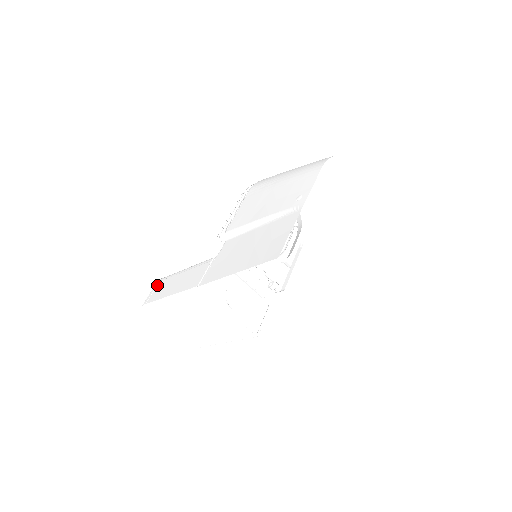
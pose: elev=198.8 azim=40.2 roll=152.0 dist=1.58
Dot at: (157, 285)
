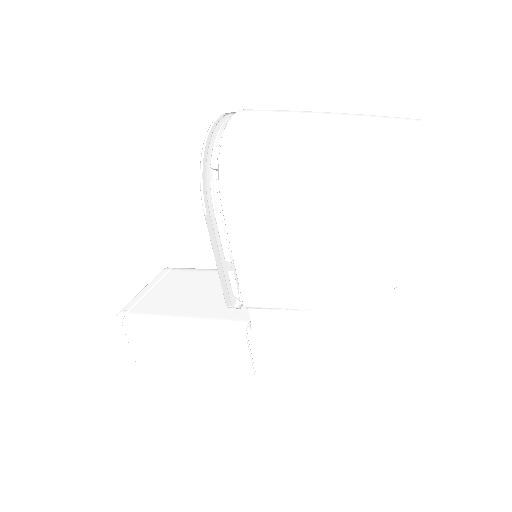
Dot at: occluded
